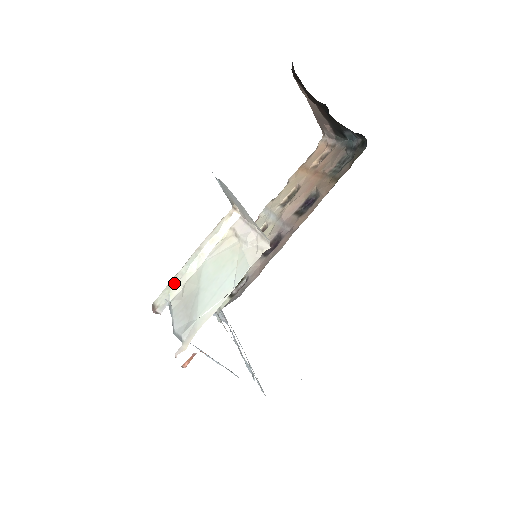
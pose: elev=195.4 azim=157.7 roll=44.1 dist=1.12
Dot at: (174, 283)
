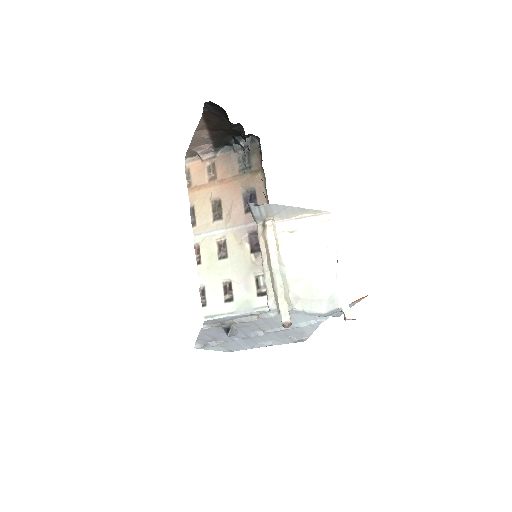
Dot at: (283, 297)
